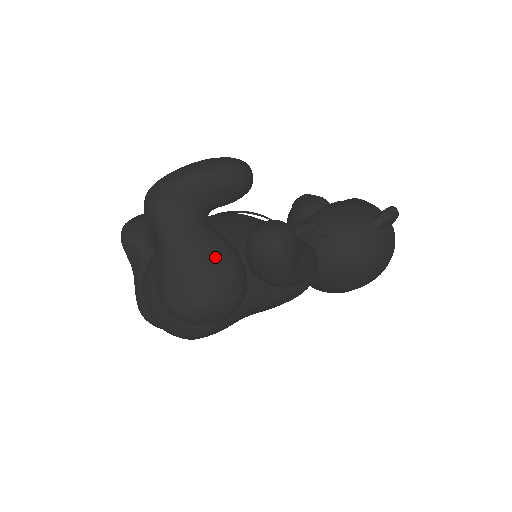
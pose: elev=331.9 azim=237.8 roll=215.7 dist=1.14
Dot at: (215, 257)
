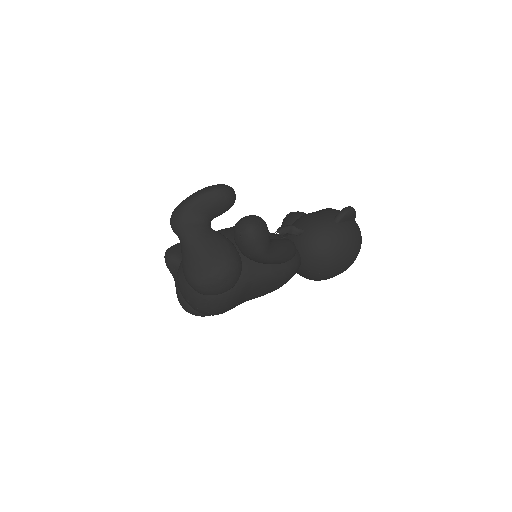
Dot at: (216, 245)
